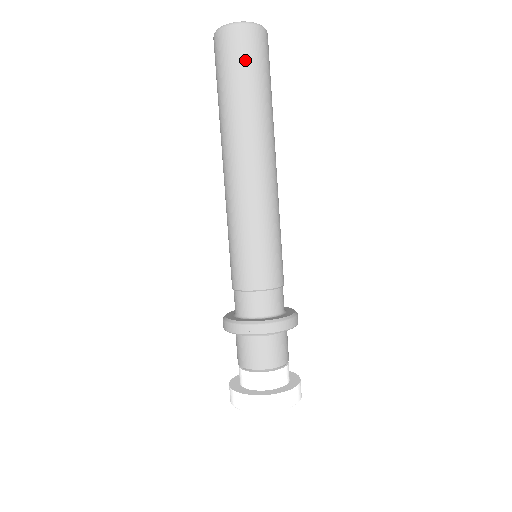
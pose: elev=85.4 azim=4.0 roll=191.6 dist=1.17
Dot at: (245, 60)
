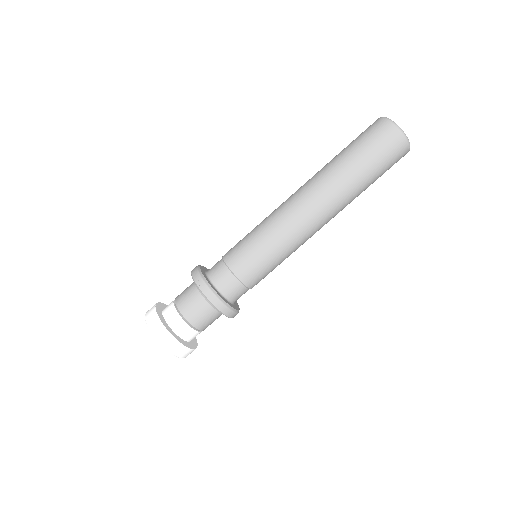
Dot at: (374, 146)
